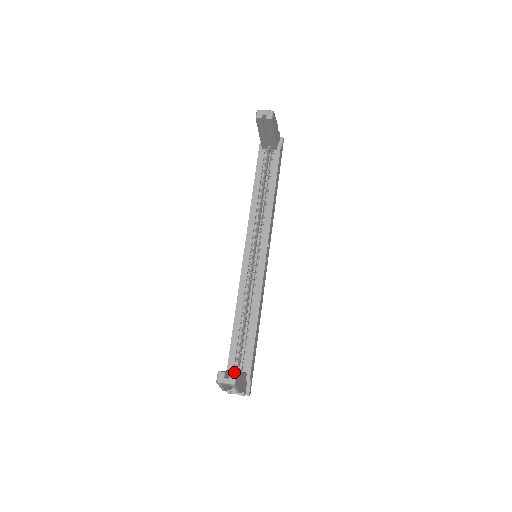
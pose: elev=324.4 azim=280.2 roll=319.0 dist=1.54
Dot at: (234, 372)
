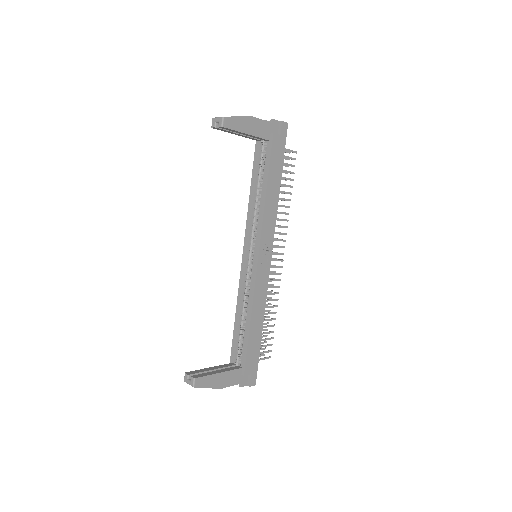
Dot at: (207, 372)
